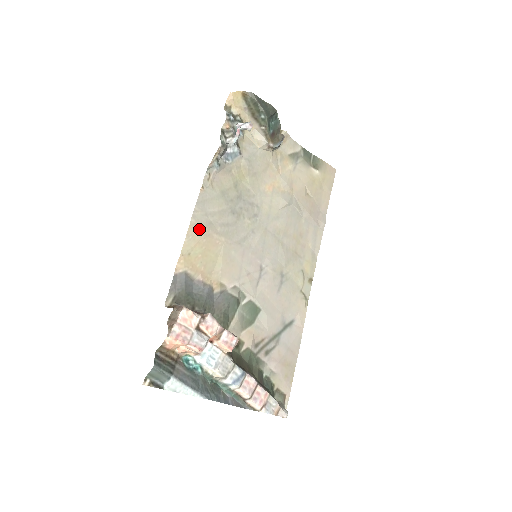
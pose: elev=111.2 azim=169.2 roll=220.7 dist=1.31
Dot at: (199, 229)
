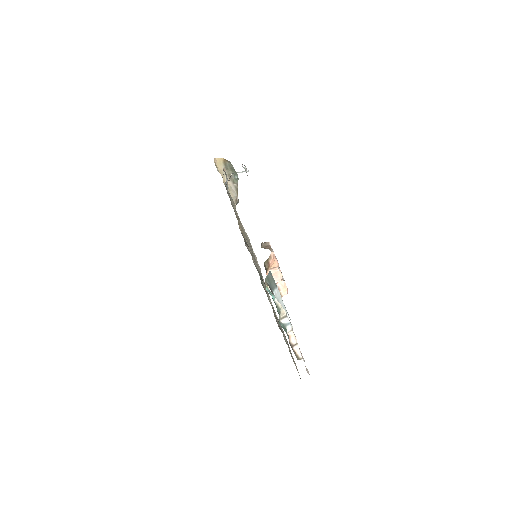
Dot at: occluded
